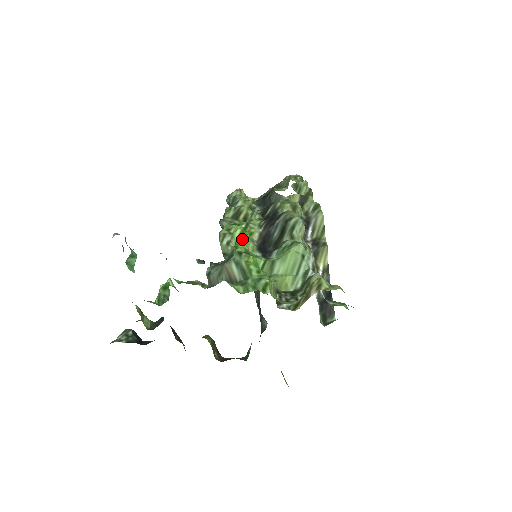
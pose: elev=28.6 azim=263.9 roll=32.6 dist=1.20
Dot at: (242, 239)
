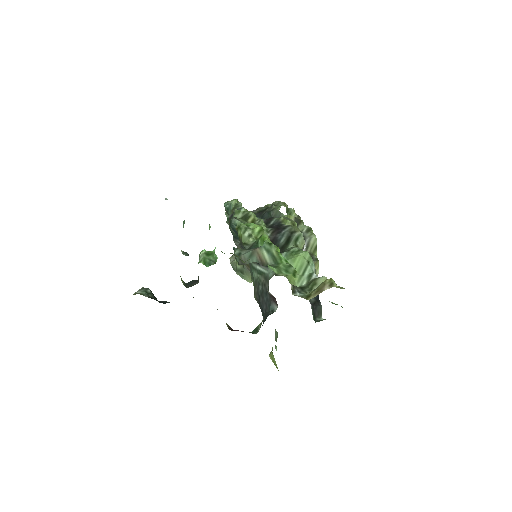
Dot at: occluded
